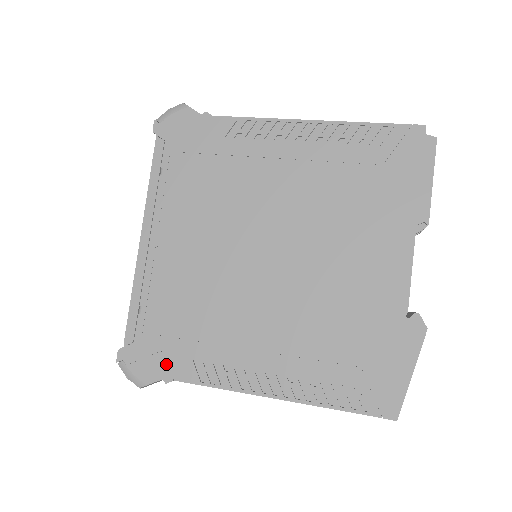
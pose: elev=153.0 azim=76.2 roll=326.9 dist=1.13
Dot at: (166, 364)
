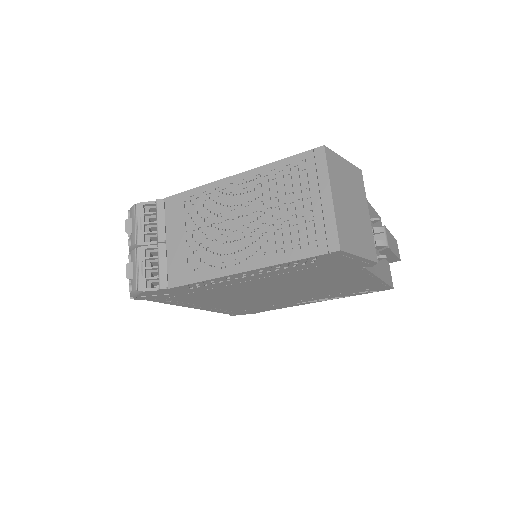
Dot at: occluded
